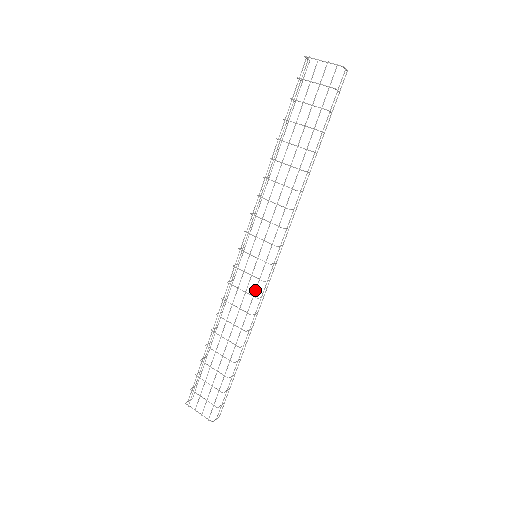
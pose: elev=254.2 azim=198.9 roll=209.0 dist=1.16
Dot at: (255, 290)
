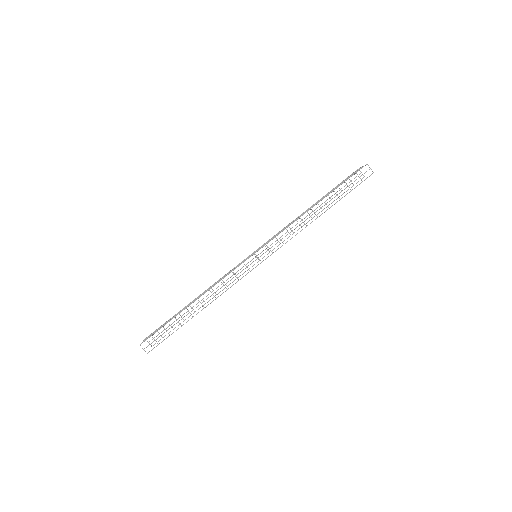
Dot at: occluded
